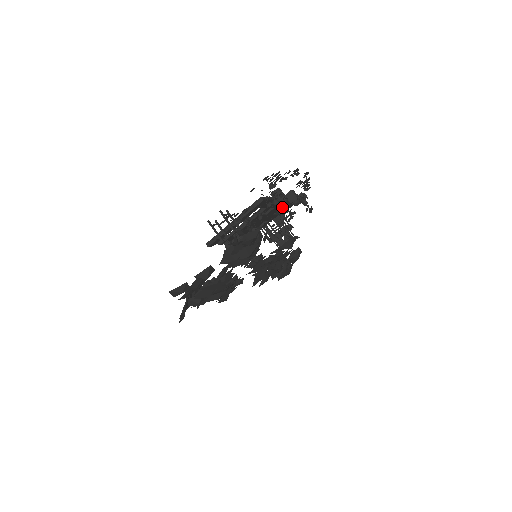
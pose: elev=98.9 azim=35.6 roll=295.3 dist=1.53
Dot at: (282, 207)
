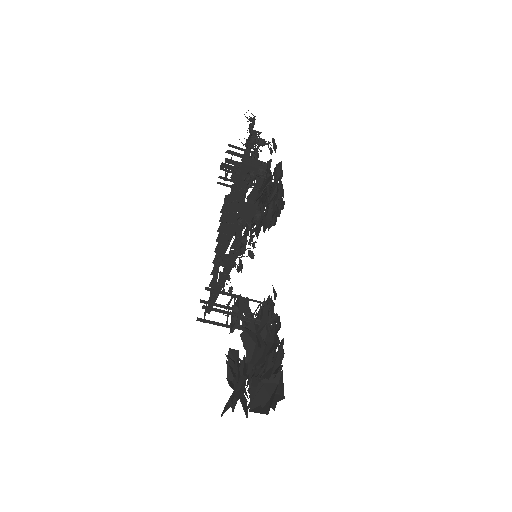
Dot at: occluded
